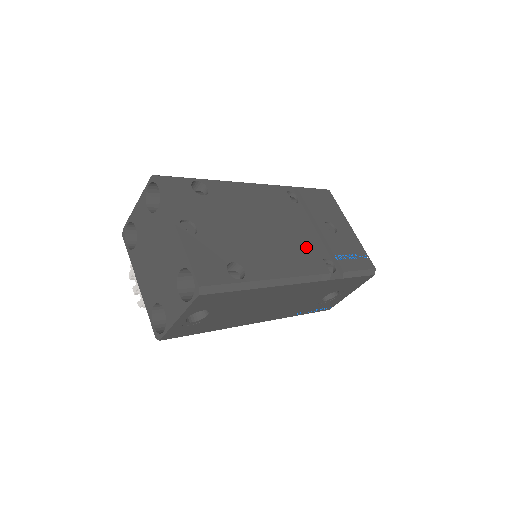
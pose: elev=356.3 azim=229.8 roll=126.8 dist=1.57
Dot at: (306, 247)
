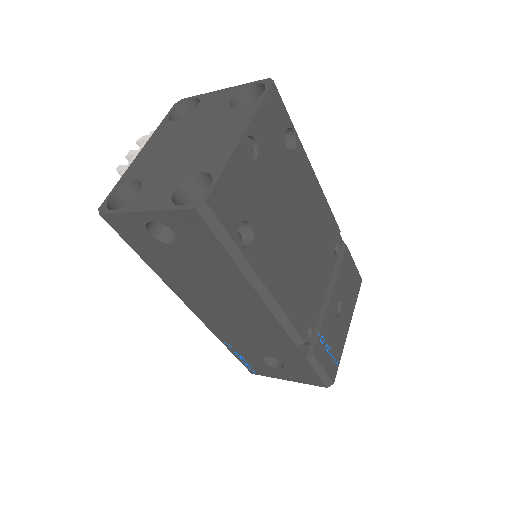
Dot at: (309, 296)
